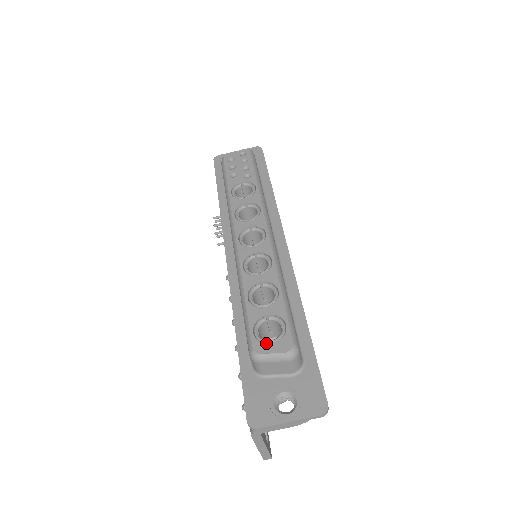
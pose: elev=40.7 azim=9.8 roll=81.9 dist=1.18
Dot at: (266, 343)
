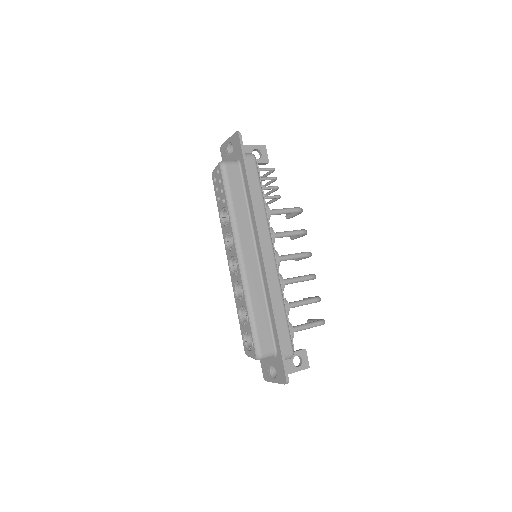
Dot at: (248, 349)
